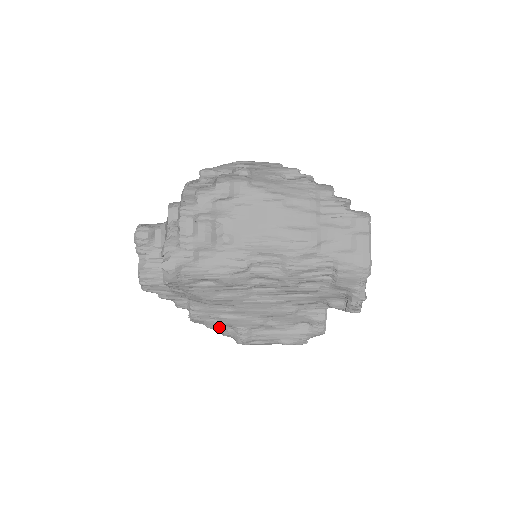
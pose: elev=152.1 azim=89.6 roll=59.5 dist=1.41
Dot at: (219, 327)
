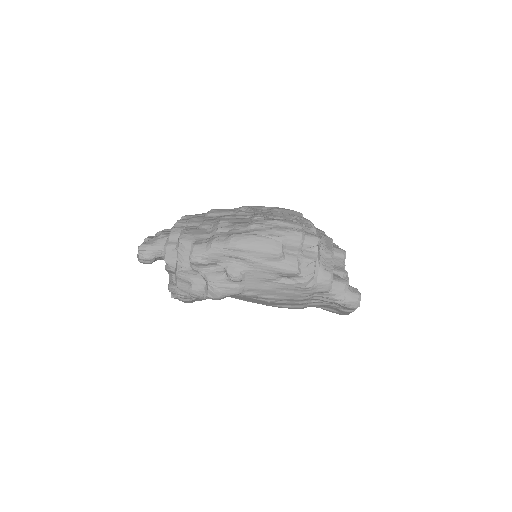
Dot at: occluded
